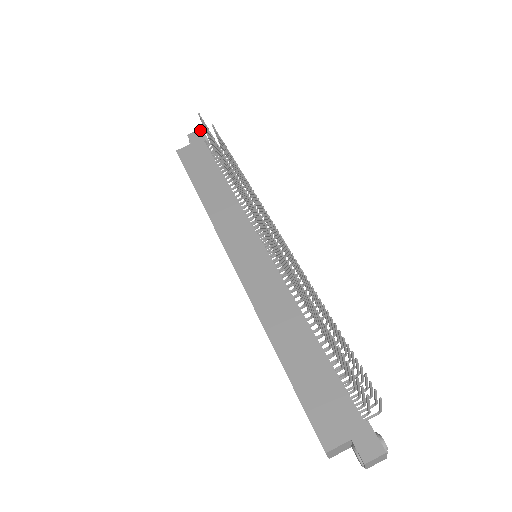
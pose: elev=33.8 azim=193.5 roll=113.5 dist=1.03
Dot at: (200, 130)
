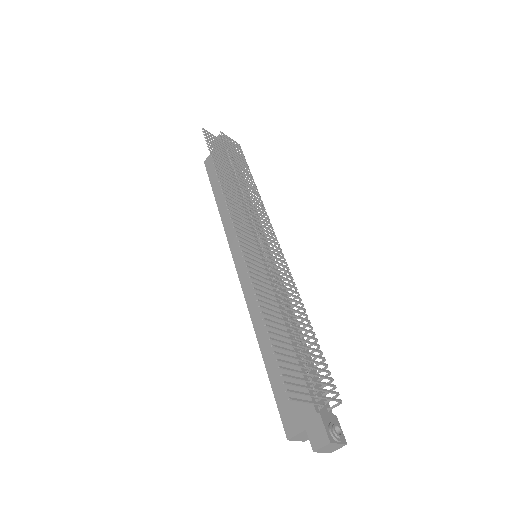
Dot at: (219, 135)
